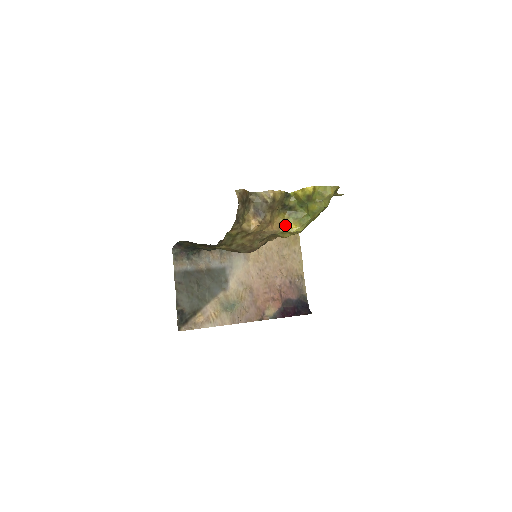
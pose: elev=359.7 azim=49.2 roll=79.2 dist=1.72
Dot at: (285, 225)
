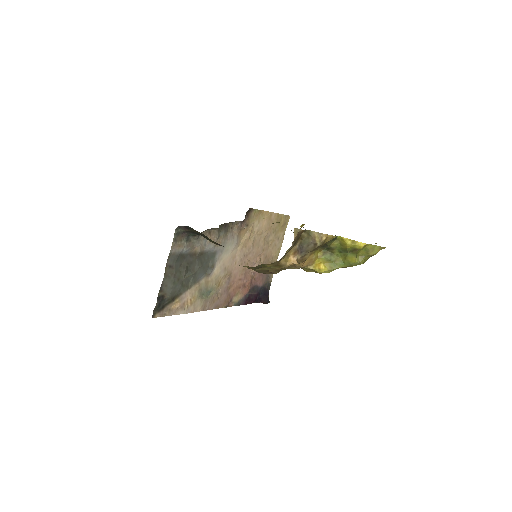
Dot at: (315, 263)
